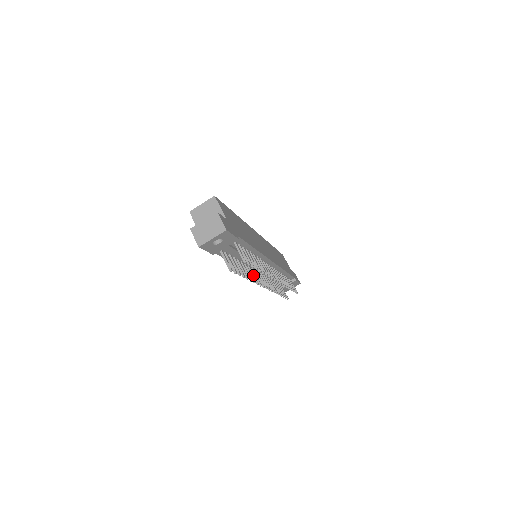
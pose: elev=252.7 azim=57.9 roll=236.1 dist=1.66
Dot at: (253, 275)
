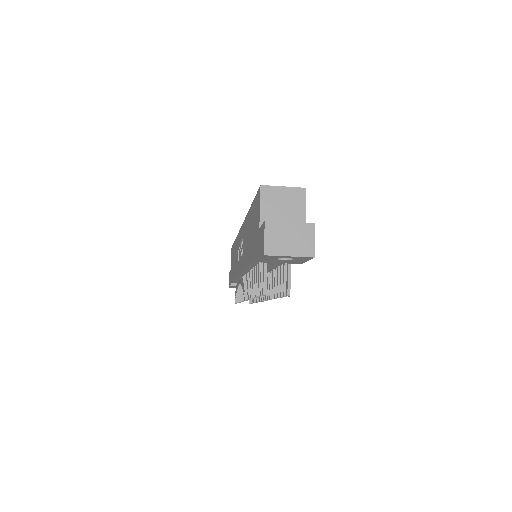
Dot at: occluded
